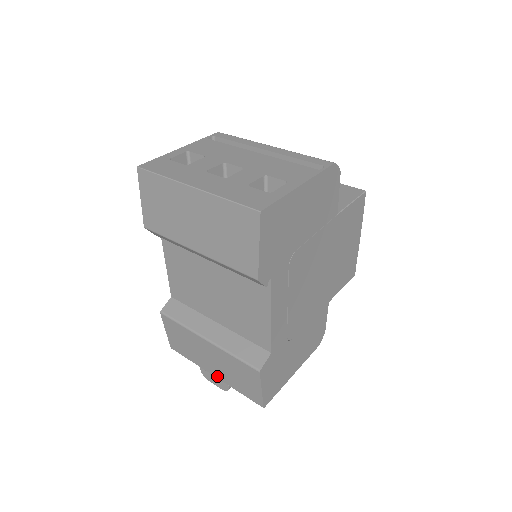
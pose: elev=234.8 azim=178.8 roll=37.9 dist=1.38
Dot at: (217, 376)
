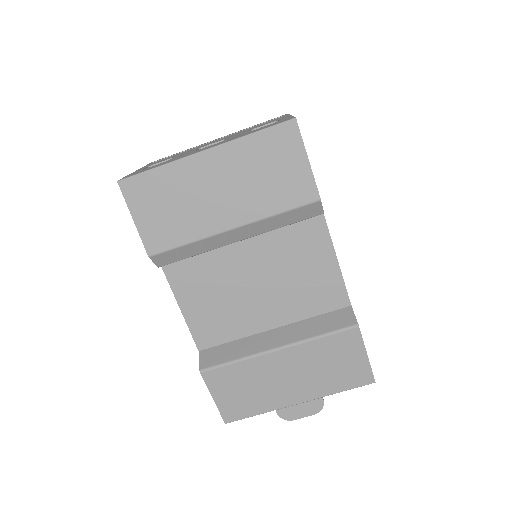
Dot at: (303, 398)
